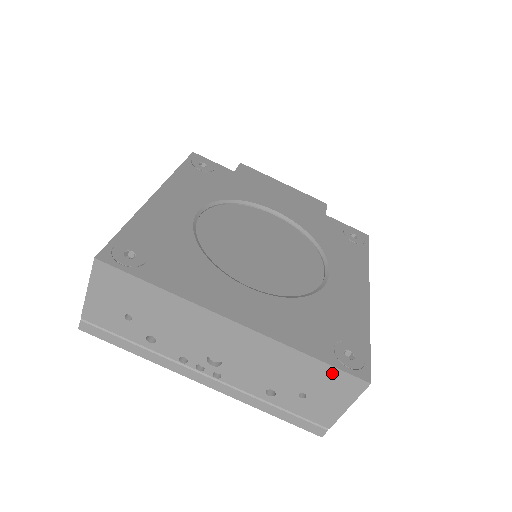
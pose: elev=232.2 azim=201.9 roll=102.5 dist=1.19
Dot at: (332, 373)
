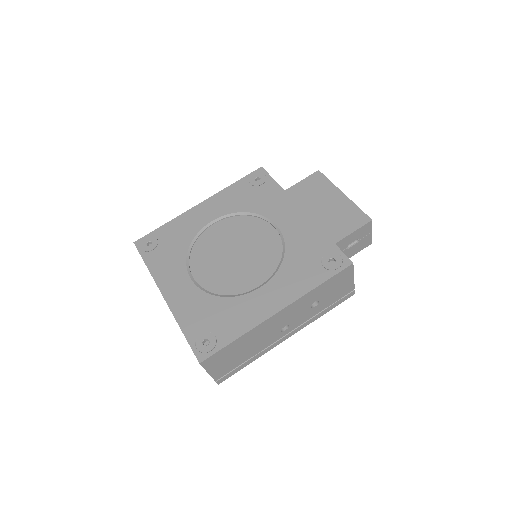
Dot at: occluded
